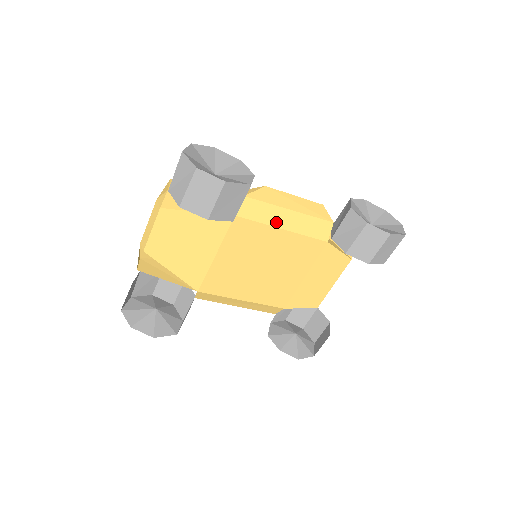
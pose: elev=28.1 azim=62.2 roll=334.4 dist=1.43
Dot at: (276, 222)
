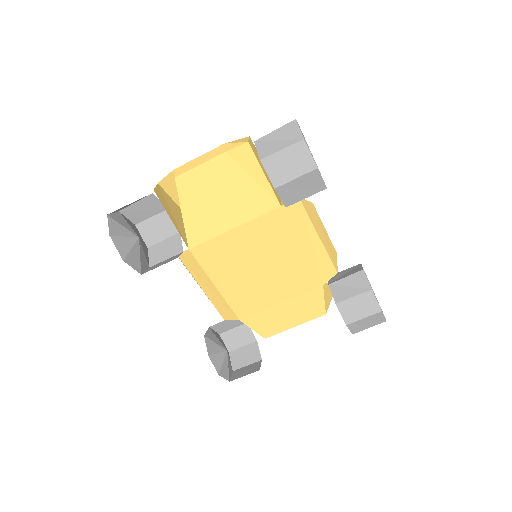
Dot at: (303, 237)
